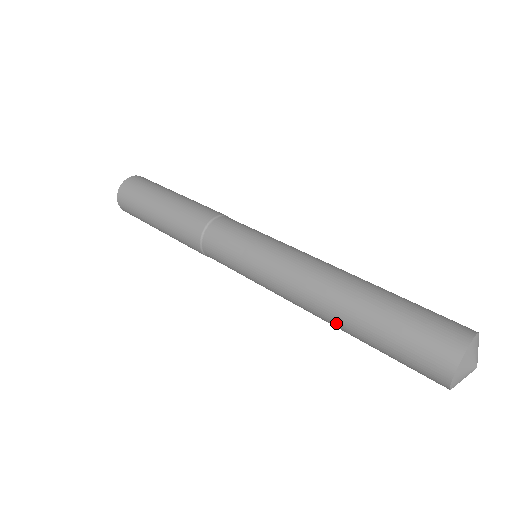
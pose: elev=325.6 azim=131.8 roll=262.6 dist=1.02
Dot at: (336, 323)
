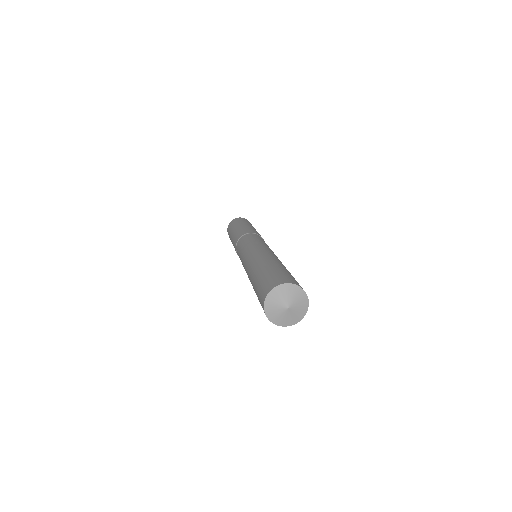
Dot at: (252, 273)
